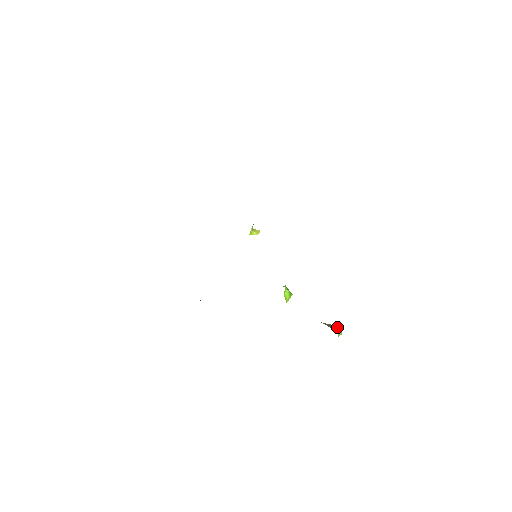
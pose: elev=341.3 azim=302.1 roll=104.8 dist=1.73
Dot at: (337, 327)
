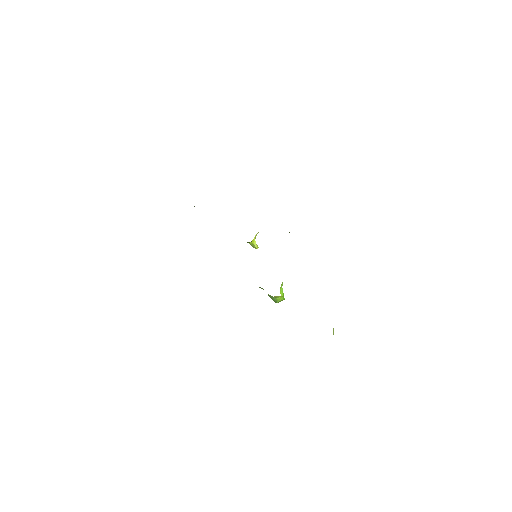
Dot at: occluded
